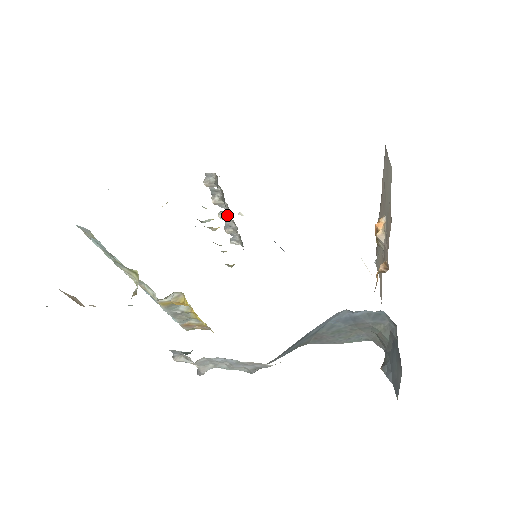
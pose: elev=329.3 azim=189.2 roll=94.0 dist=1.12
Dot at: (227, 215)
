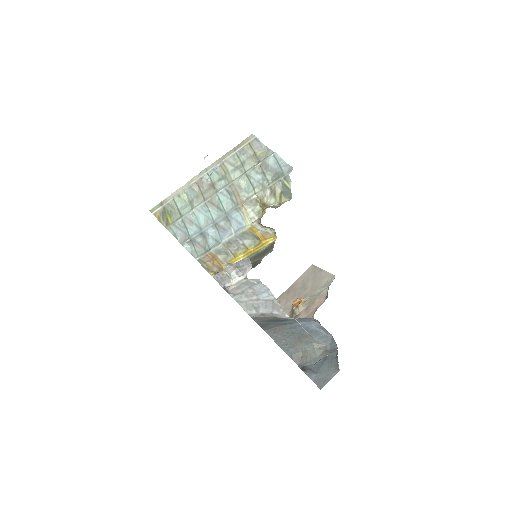
Dot at: occluded
